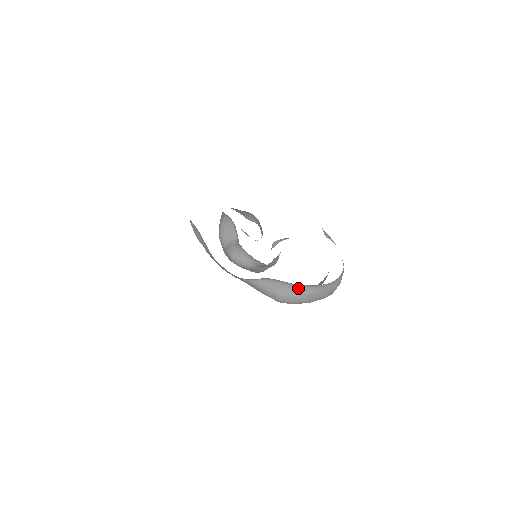
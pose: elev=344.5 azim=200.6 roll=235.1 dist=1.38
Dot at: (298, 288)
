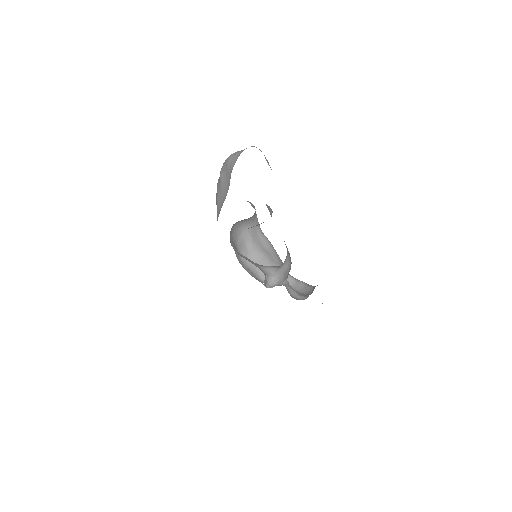
Dot at: occluded
